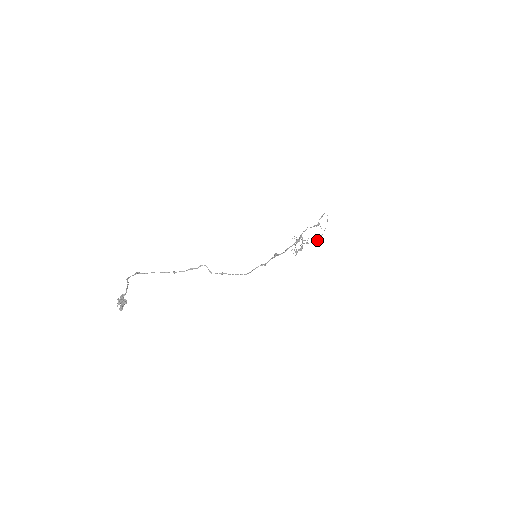
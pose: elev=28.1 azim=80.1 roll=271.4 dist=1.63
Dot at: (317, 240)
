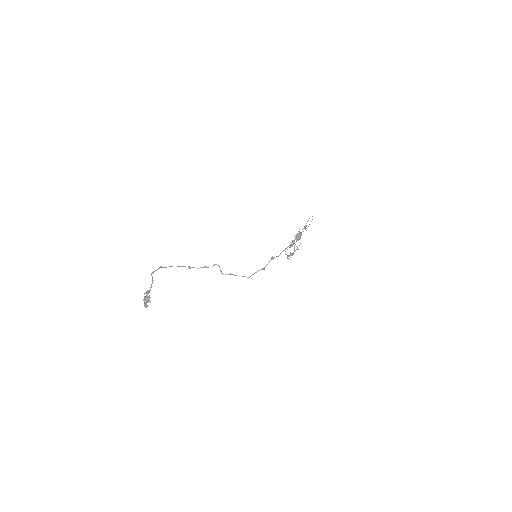
Dot at: (298, 238)
